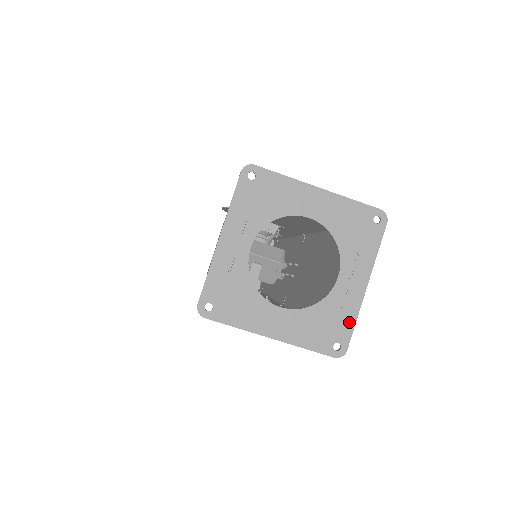
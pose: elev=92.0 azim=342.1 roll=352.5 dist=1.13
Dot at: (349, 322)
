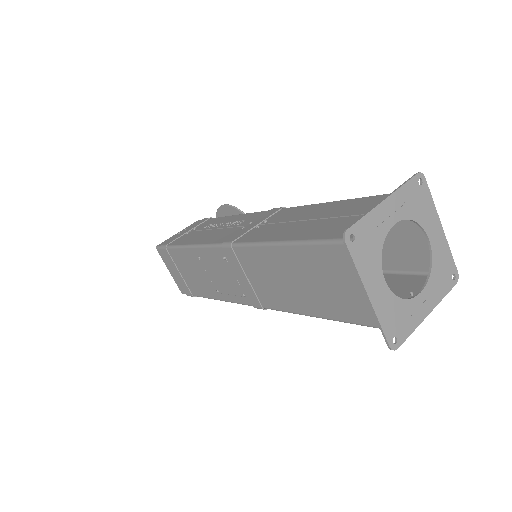
Dot at: (409, 329)
